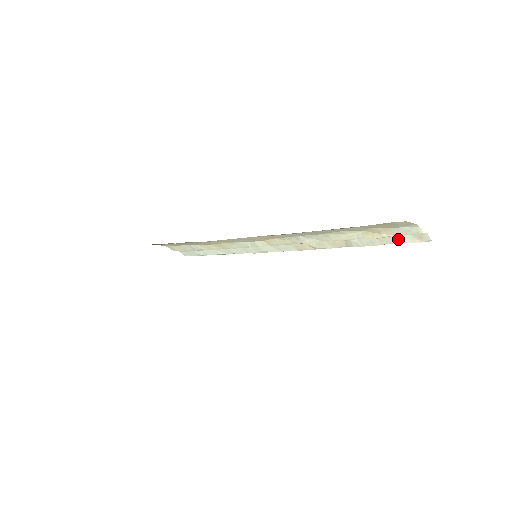
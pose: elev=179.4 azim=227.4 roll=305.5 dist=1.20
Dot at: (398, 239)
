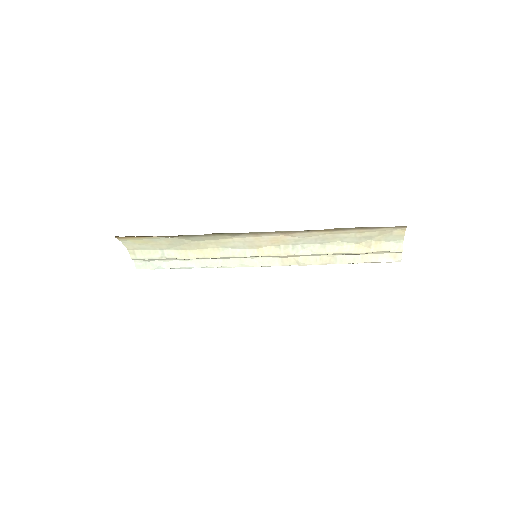
Dot at: (377, 257)
